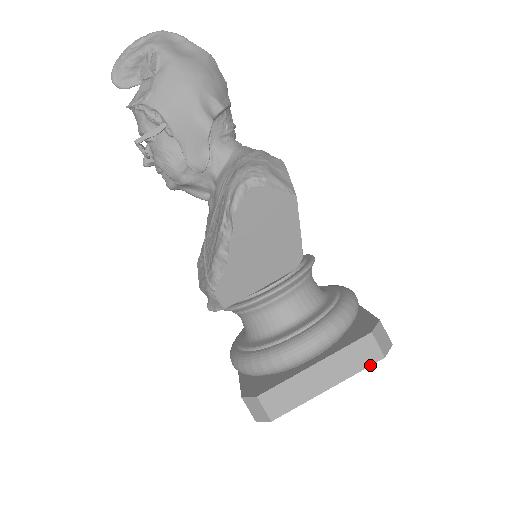
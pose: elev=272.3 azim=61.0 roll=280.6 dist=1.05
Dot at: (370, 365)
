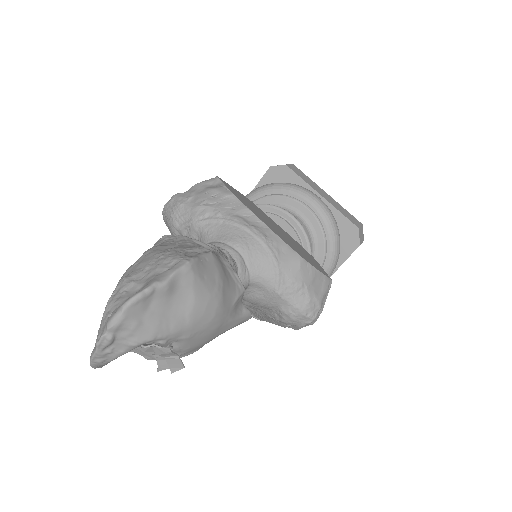
Dot at: occluded
